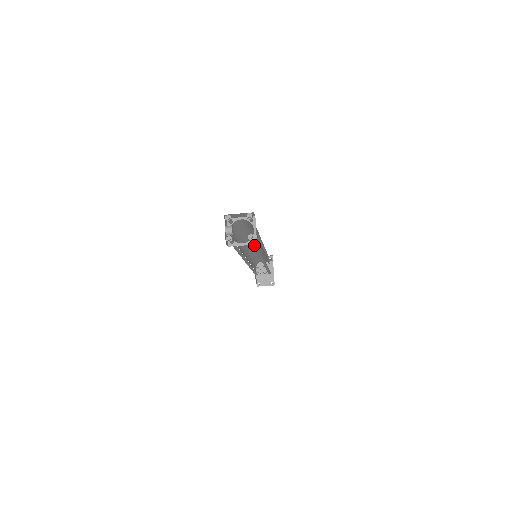
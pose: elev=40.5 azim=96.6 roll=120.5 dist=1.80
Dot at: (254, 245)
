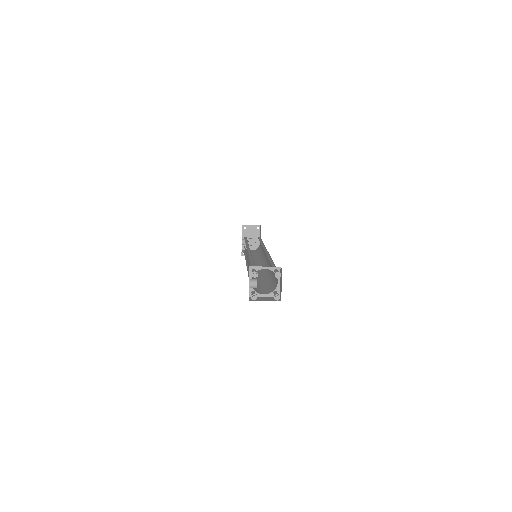
Dot at: (271, 283)
